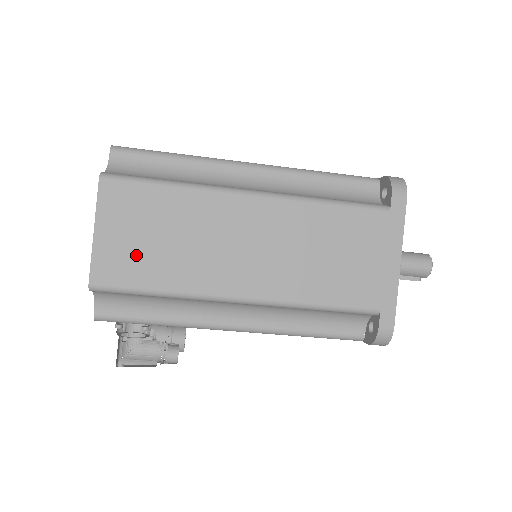
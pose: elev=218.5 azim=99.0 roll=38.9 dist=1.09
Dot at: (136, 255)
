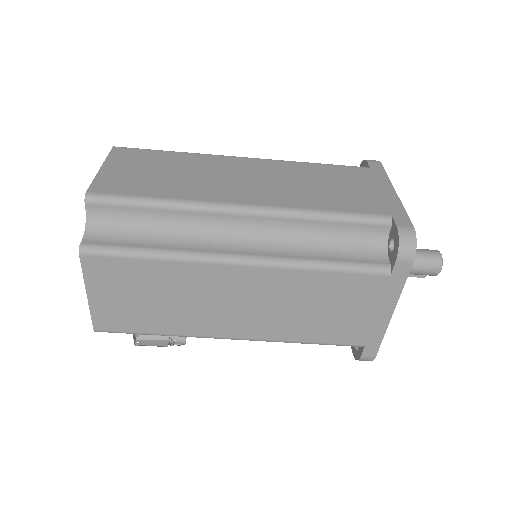
Dot at: (131, 311)
